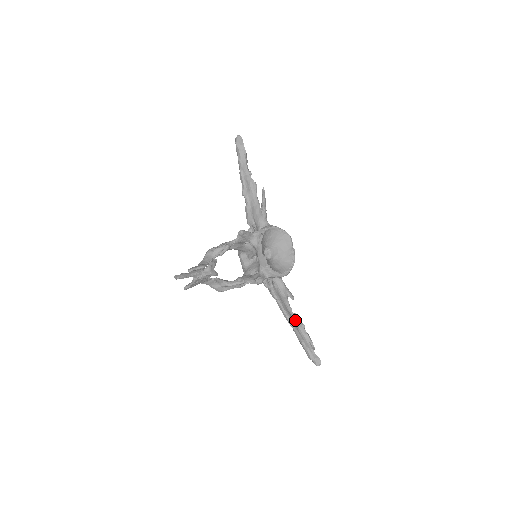
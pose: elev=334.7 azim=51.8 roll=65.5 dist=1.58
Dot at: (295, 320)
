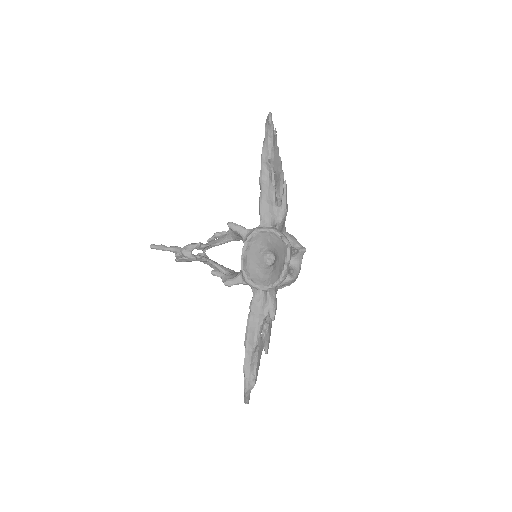
Dot at: (256, 343)
